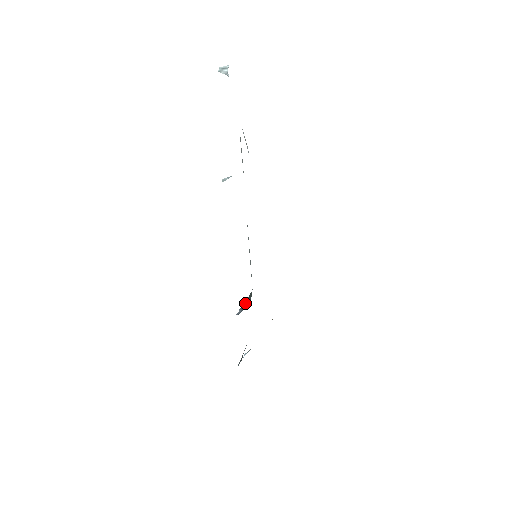
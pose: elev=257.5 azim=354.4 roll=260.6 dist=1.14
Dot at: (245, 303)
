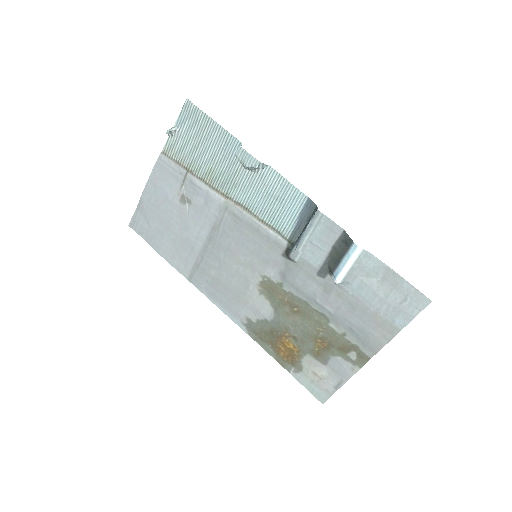
Dot at: (301, 235)
